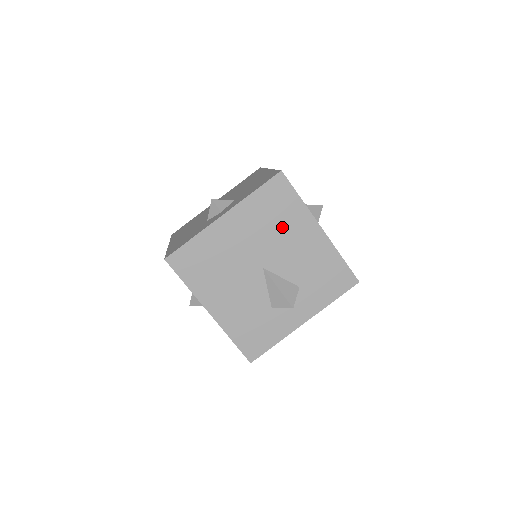
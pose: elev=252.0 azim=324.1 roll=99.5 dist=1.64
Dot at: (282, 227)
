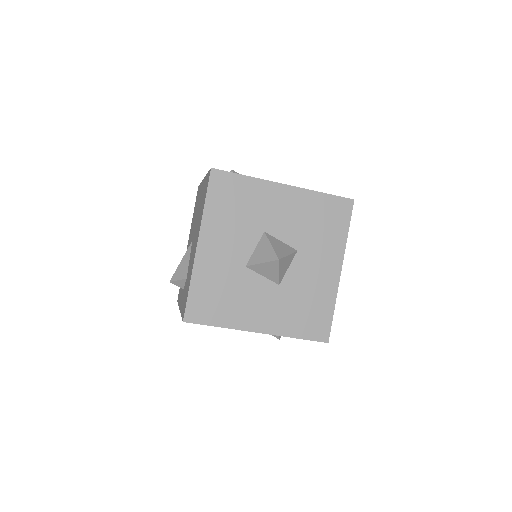
Dot at: occluded
